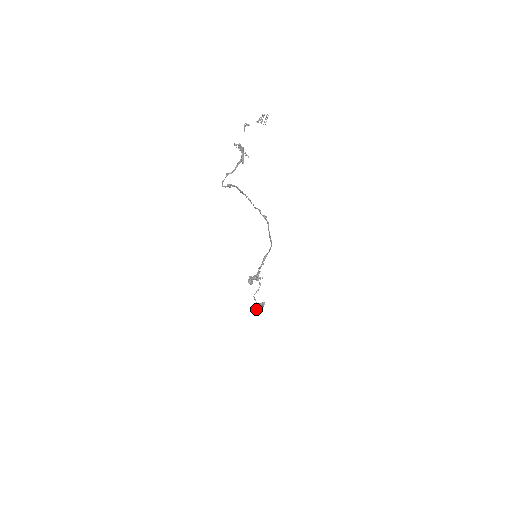
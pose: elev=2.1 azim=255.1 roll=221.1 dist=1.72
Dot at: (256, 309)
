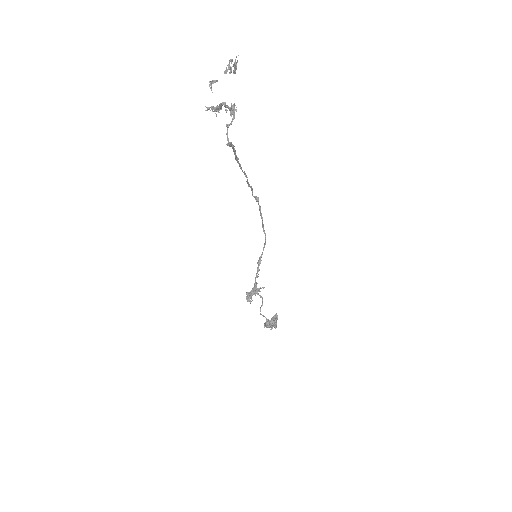
Dot at: (270, 326)
